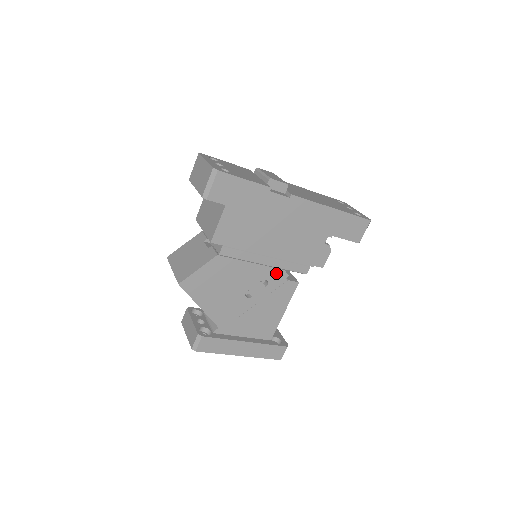
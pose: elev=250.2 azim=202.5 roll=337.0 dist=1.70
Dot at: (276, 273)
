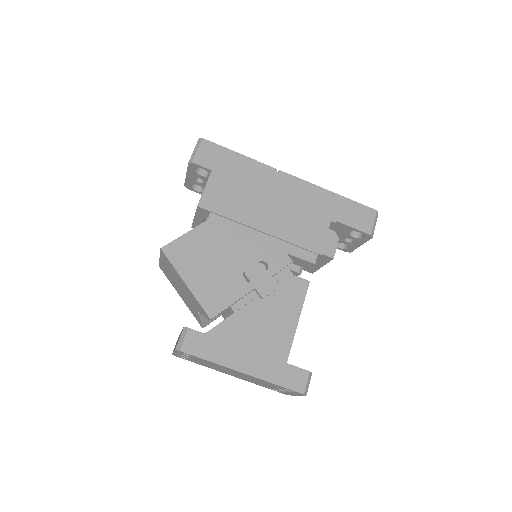
Dot at: (276, 255)
